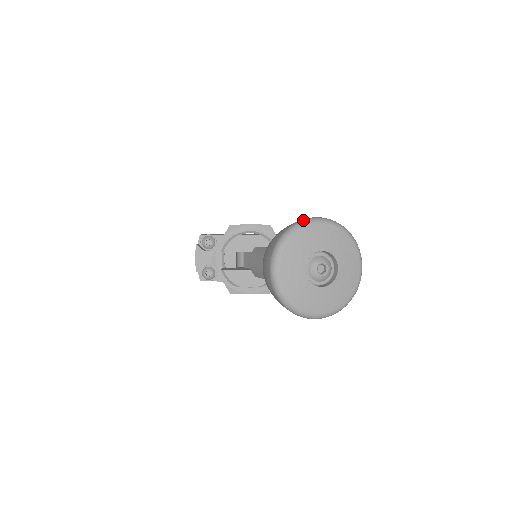
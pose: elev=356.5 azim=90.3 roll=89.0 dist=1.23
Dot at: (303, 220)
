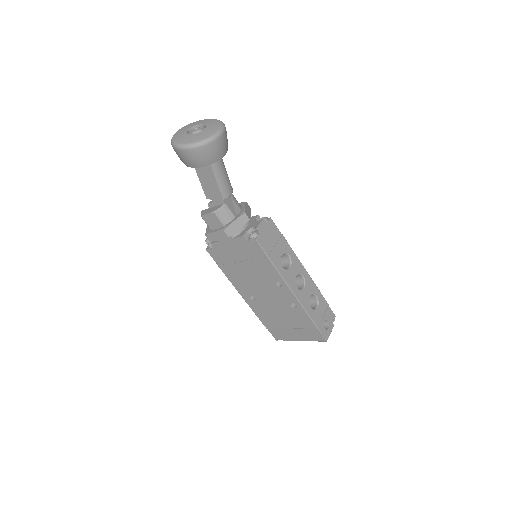
Dot at: occluded
